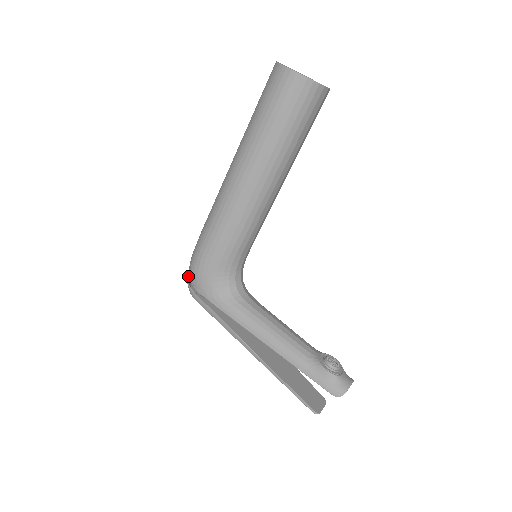
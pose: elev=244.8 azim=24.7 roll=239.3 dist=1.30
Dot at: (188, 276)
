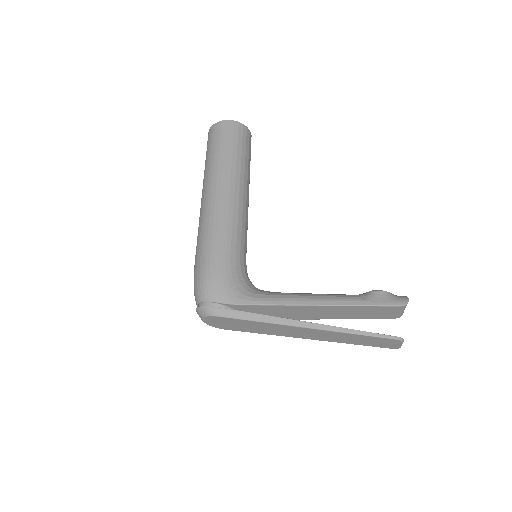
Dot at: (197, 308)
